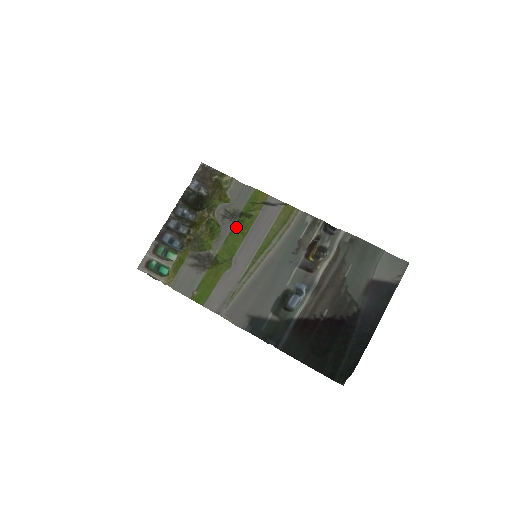
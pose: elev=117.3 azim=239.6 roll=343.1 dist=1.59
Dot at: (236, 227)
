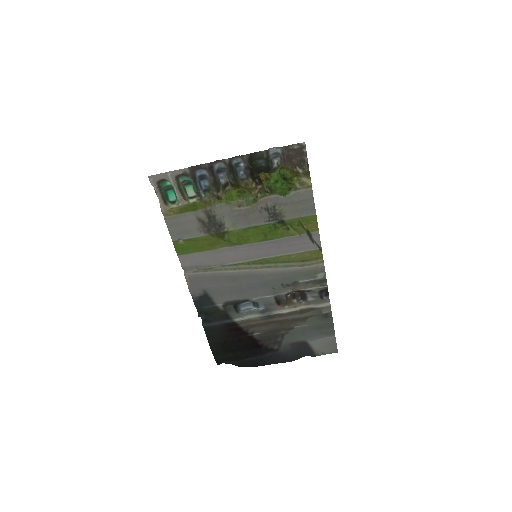
Dot at: (266, 227)
